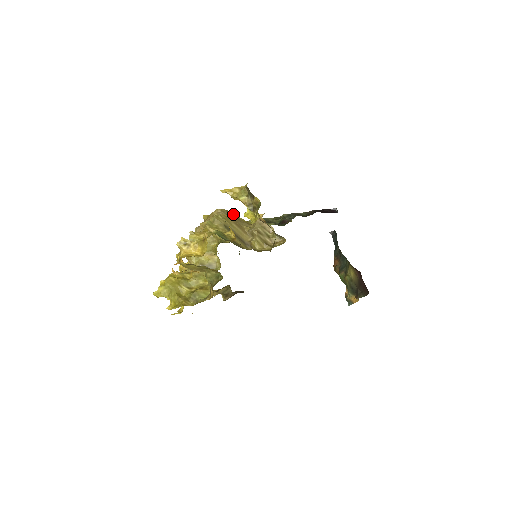
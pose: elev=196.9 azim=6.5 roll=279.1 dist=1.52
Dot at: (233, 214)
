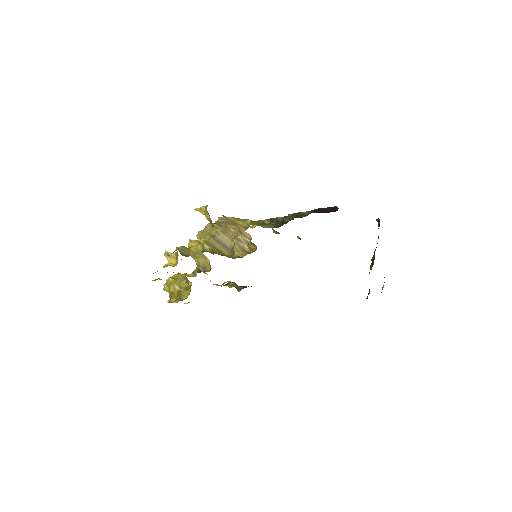
Dot at: (235, 219)
